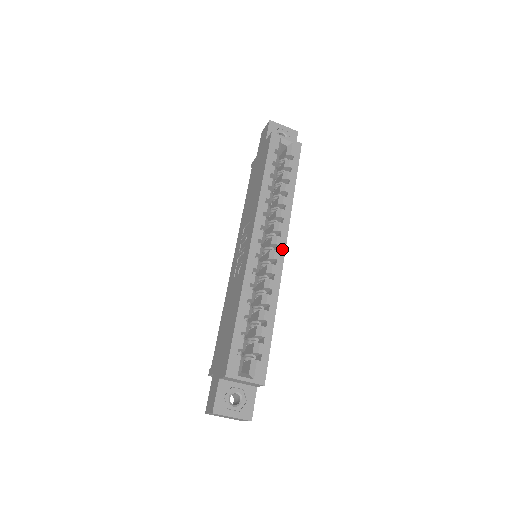
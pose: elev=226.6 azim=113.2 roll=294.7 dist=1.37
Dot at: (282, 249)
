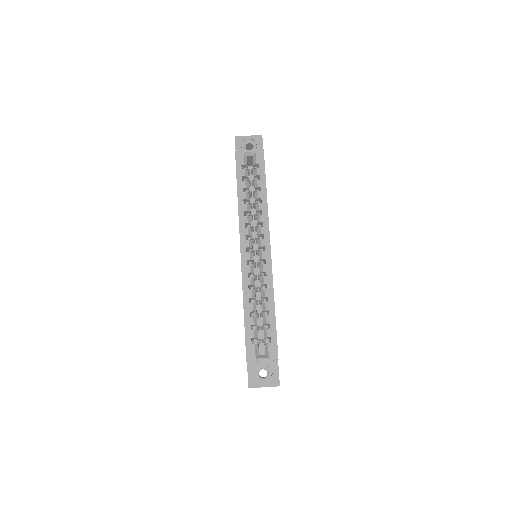
Dot at: (268, 249)
